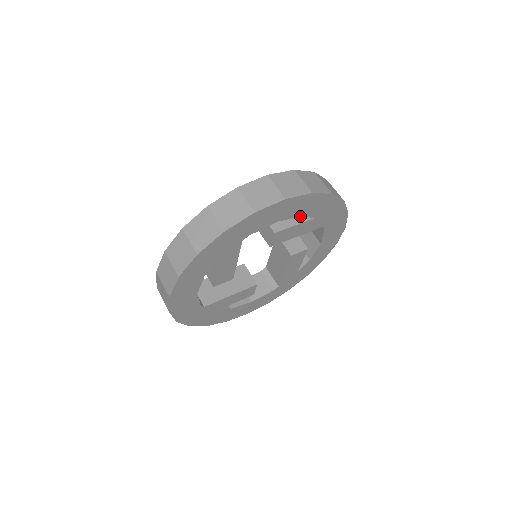
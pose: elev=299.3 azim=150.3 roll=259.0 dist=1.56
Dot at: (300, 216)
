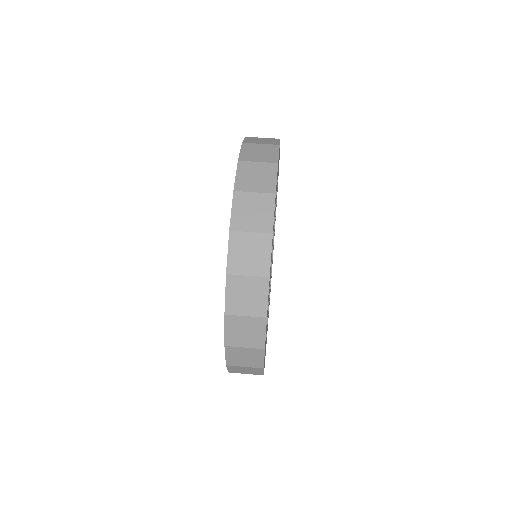
Dot at: (277, 179)
